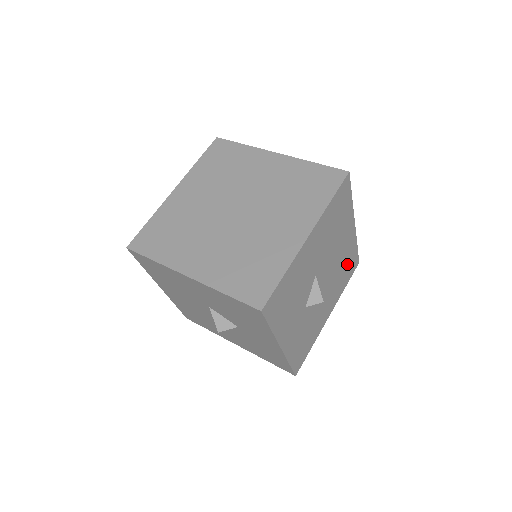
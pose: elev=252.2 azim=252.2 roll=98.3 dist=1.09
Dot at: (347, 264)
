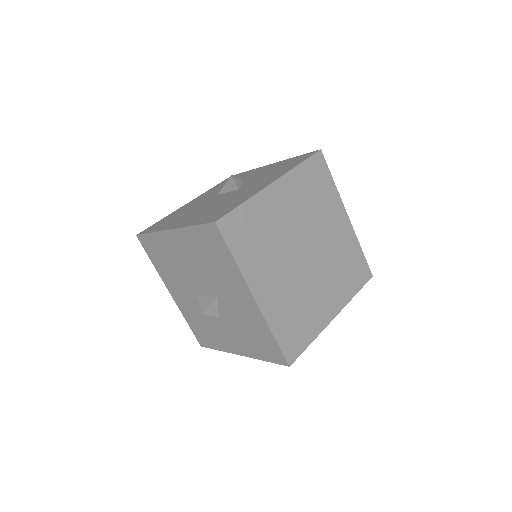
Dot at: occluded
